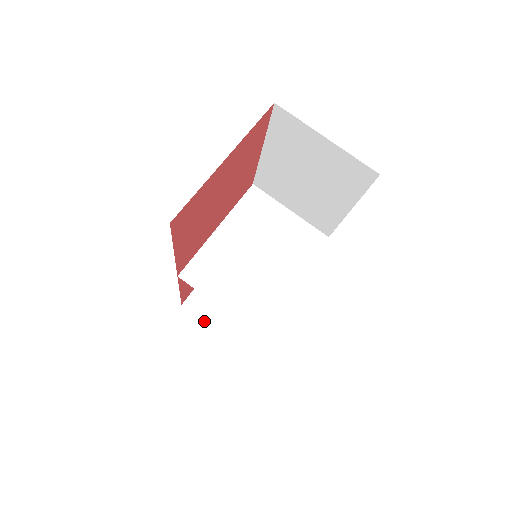
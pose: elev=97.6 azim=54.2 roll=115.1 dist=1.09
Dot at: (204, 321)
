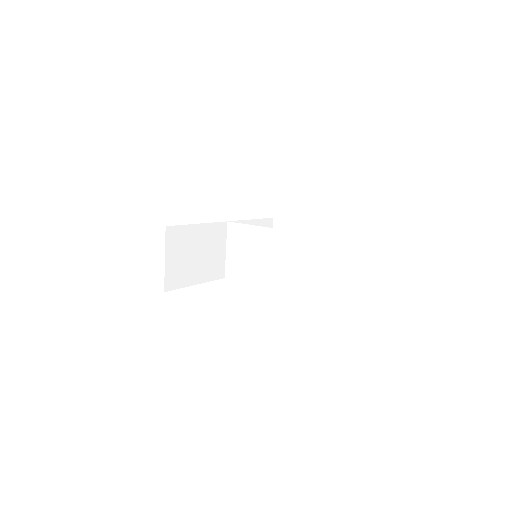
Dot at: occluded
